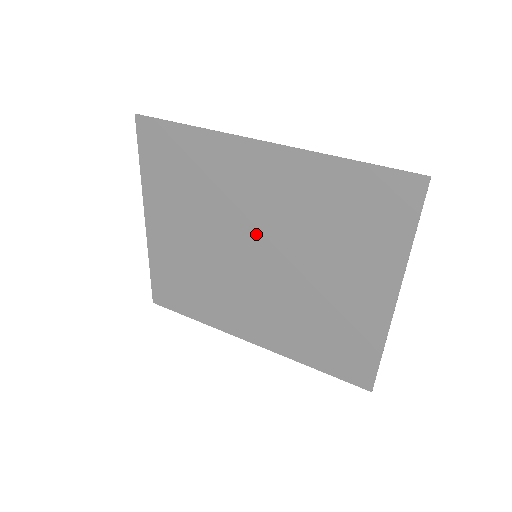
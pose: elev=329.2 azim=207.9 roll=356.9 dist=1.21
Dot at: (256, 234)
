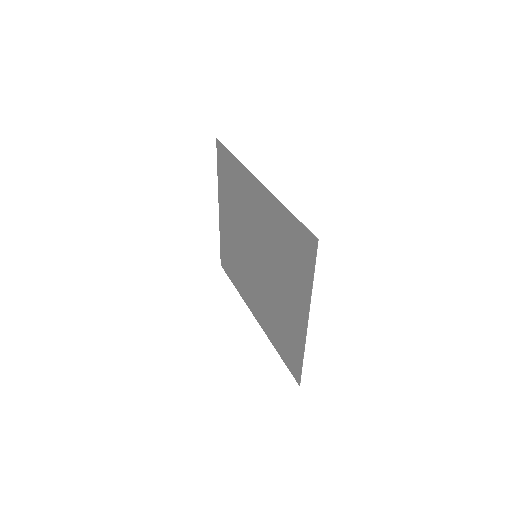
Dot at: (256, 241)
